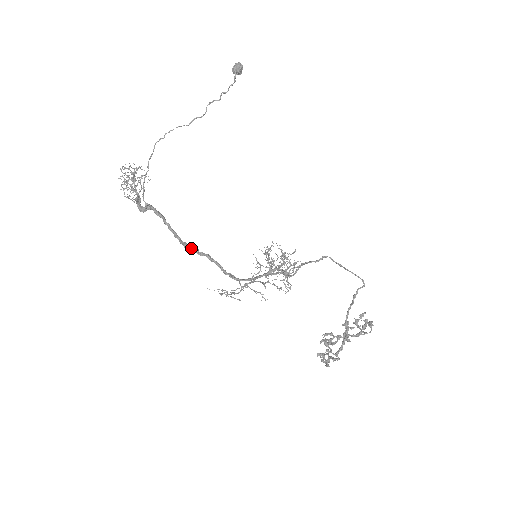
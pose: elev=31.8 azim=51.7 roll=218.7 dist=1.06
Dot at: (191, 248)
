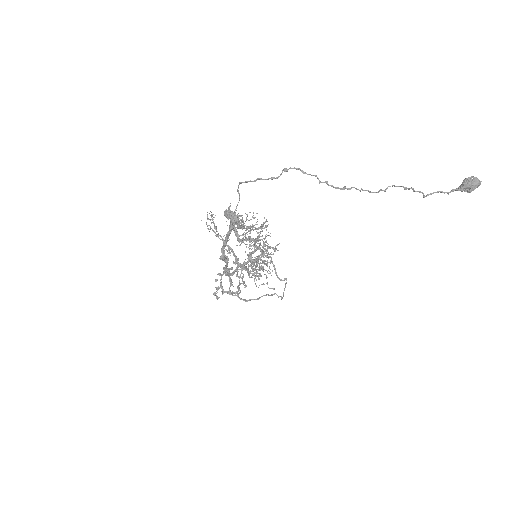
Dot at: (224, 260)
